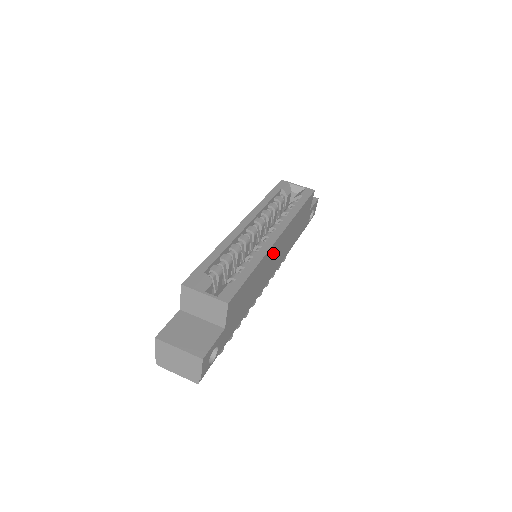
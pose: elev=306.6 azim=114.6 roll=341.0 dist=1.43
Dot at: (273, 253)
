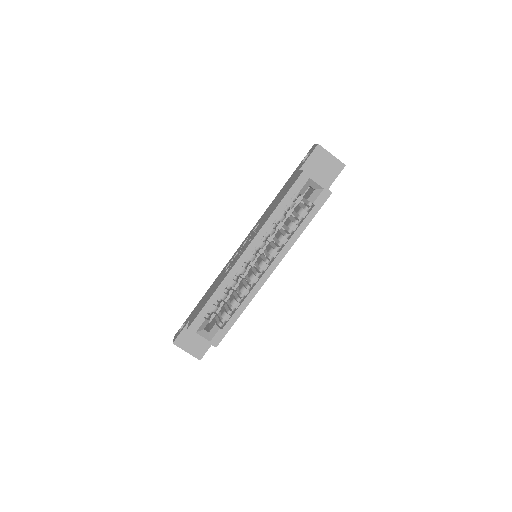
Dot at: occluded
